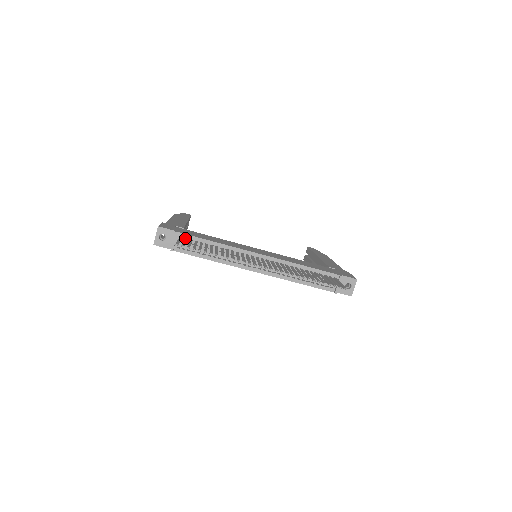
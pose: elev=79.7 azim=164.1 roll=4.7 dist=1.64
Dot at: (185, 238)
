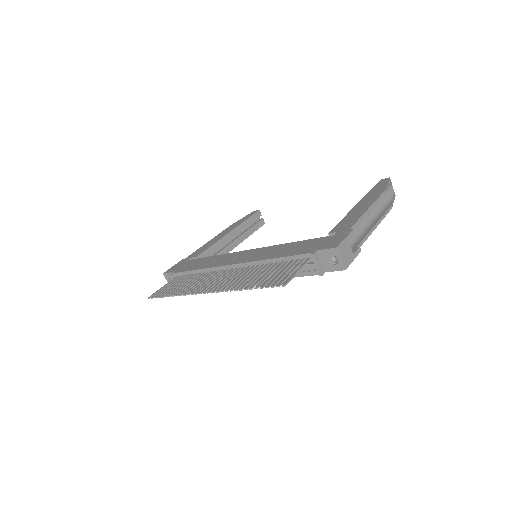
Dot at: (178, 277)
